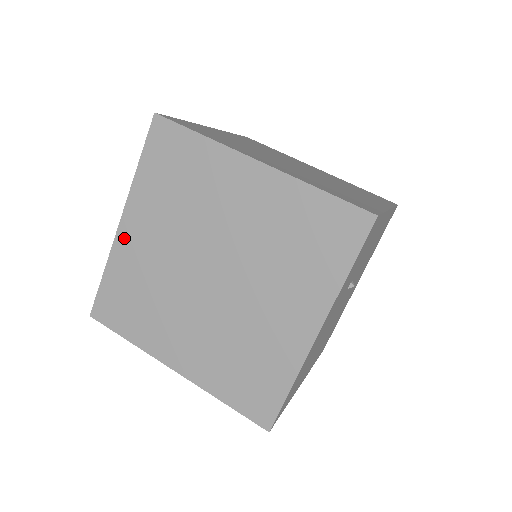
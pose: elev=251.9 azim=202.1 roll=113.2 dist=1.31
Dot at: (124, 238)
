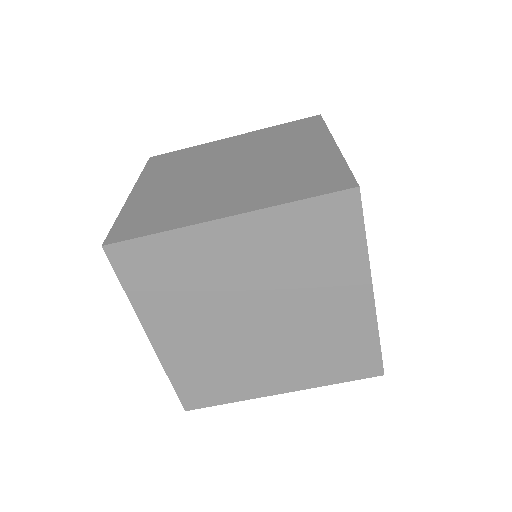
Dot at: (163, 347)
